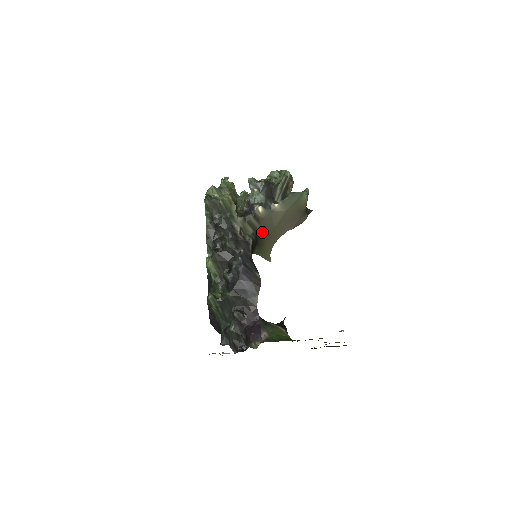
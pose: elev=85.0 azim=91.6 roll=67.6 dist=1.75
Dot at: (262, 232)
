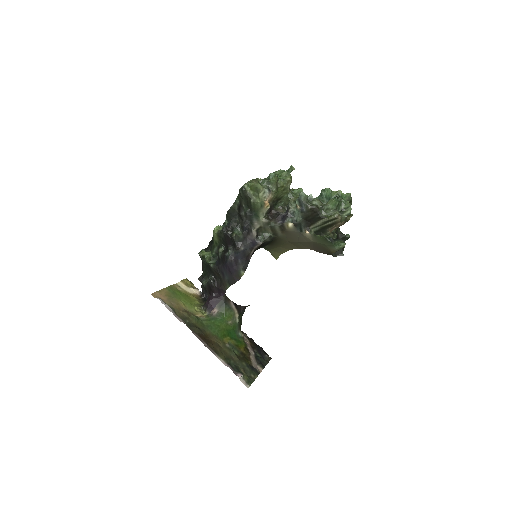
Dot at: (282, 238)
